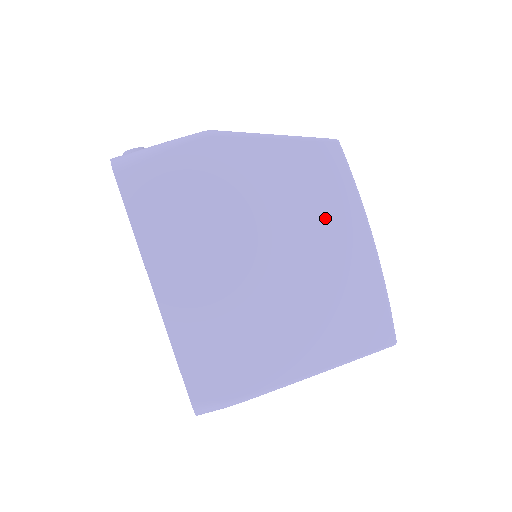
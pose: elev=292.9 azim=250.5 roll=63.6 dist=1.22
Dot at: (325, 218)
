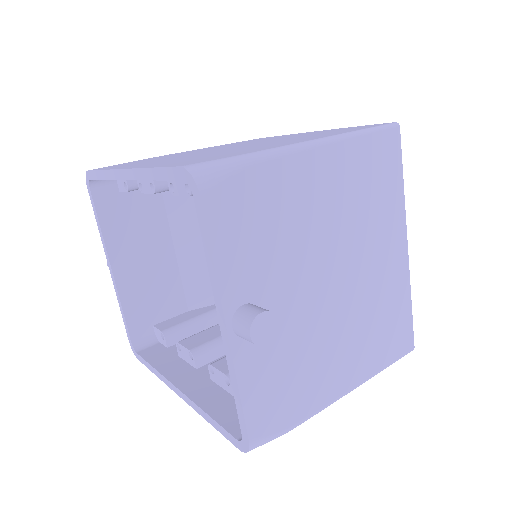
Dot at: occluded
